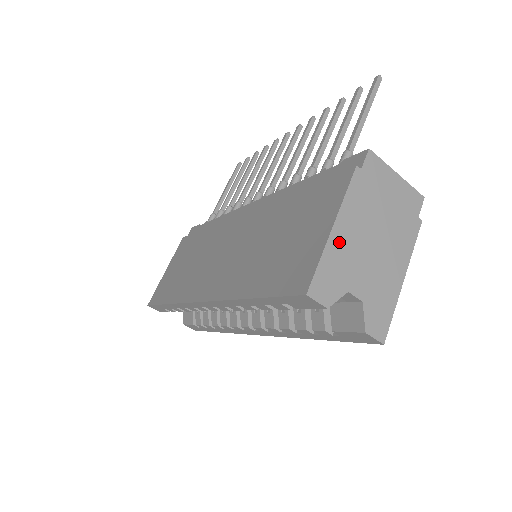
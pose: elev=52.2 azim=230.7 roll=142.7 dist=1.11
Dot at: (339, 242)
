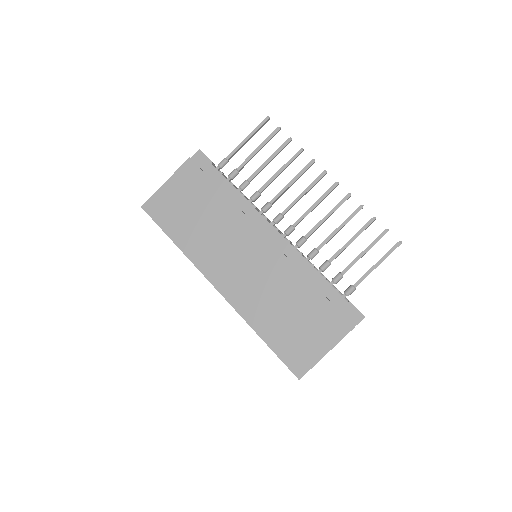
Dot at: occluded
